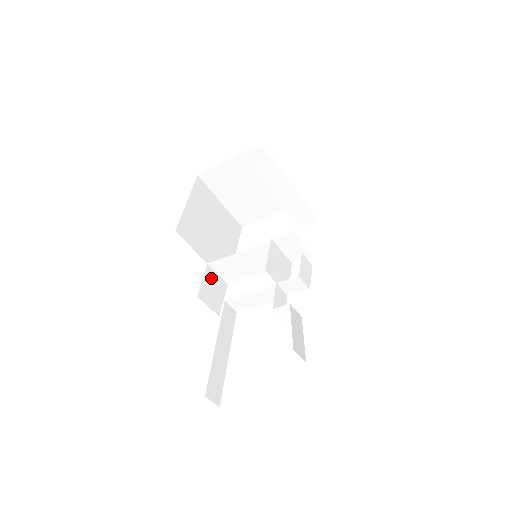
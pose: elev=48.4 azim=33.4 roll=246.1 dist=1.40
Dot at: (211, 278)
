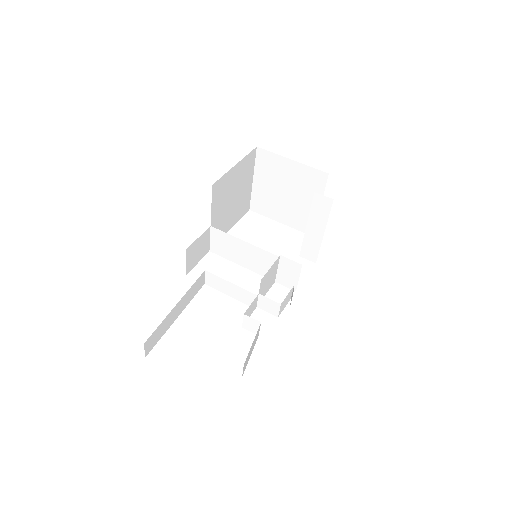
Dot at: (204, 239)
